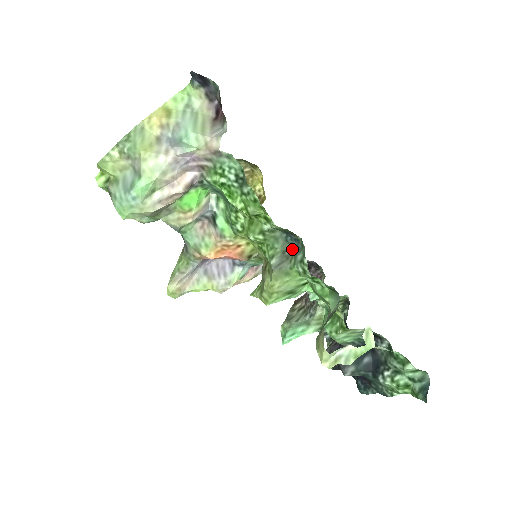
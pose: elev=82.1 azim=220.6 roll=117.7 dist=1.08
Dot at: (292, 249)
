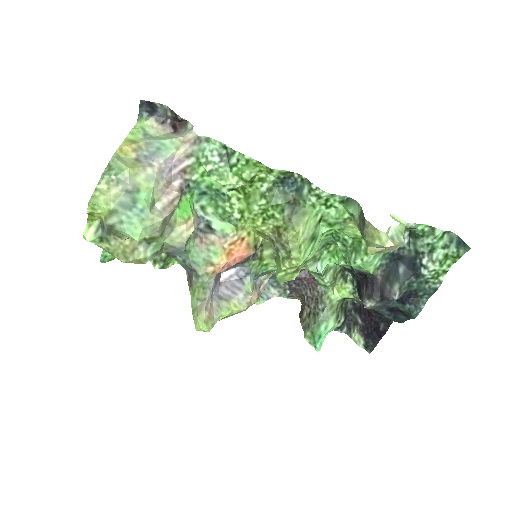
Dot at: (293, 197)
